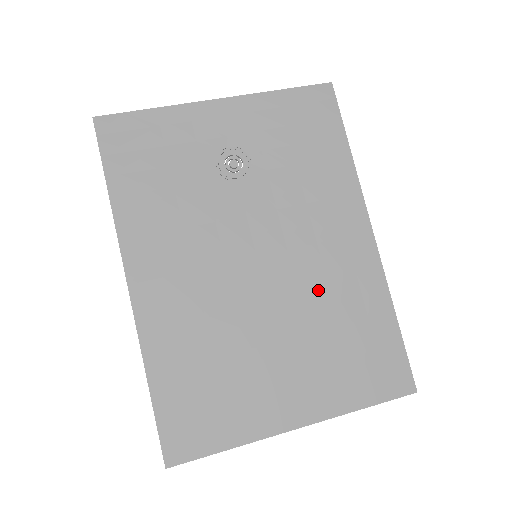
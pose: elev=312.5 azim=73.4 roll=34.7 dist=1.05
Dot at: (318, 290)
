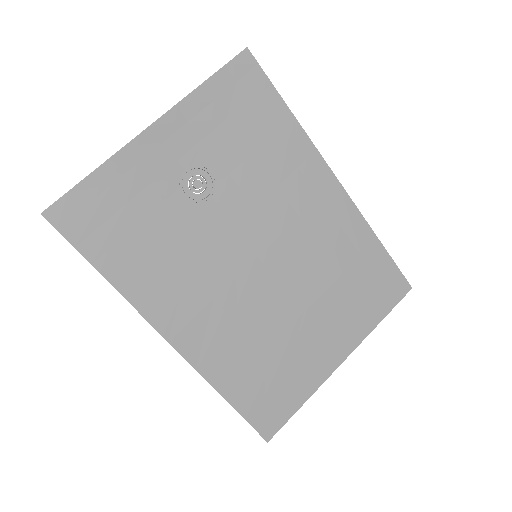
Dot at: (316, 256)
